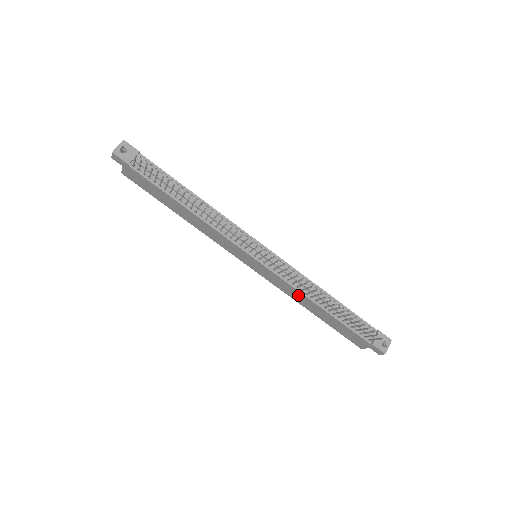
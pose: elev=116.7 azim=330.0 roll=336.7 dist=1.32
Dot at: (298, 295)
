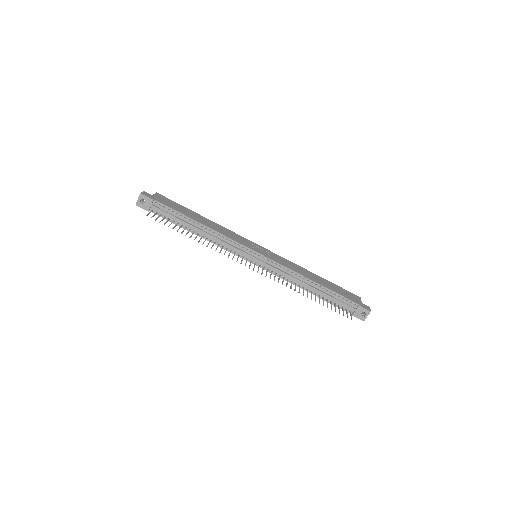
Dot at: occluded
